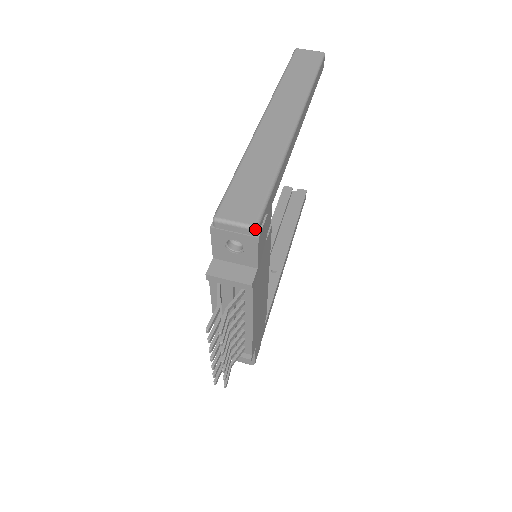
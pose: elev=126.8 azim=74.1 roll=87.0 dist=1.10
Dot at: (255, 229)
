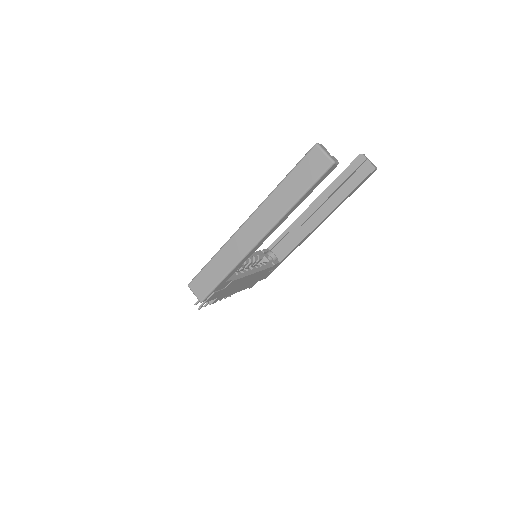
Dot at: (201, 302)
